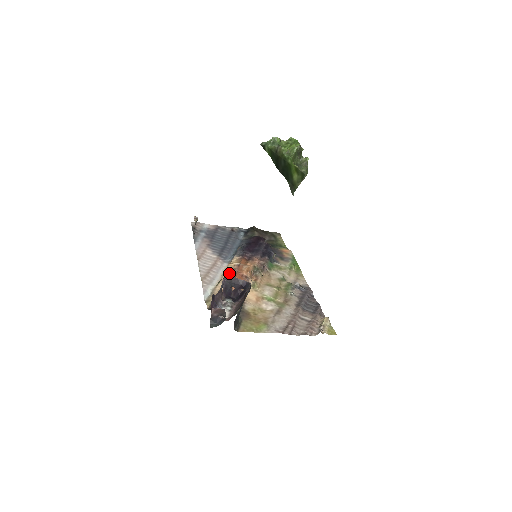
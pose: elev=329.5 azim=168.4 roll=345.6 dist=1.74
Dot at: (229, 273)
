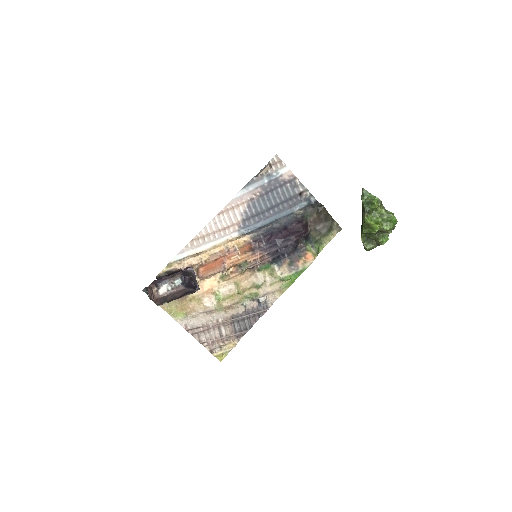
Dot at: (219, 251)
